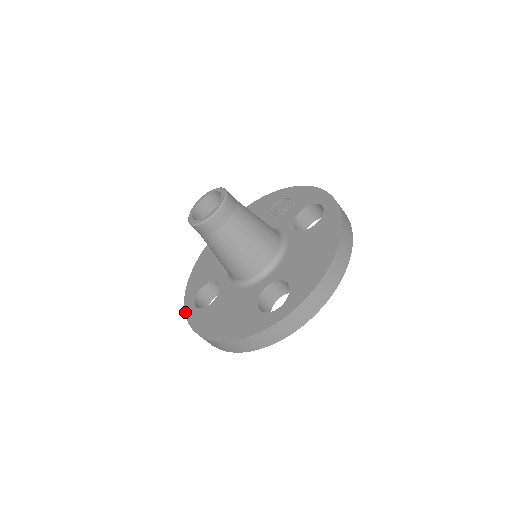
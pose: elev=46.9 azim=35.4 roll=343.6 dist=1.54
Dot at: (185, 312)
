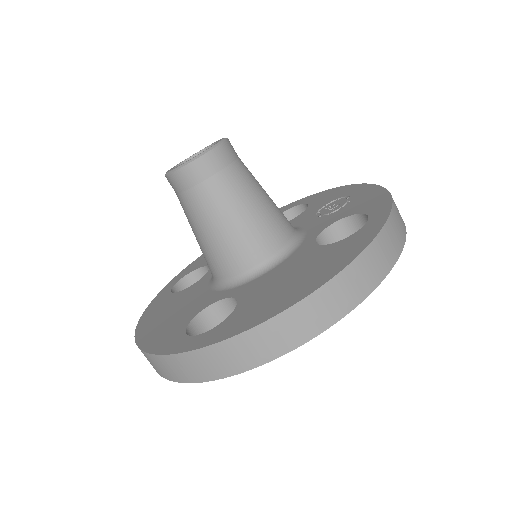
Dot at: occluded
